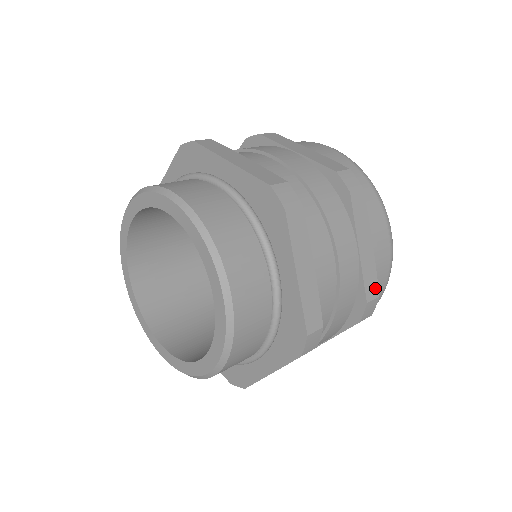
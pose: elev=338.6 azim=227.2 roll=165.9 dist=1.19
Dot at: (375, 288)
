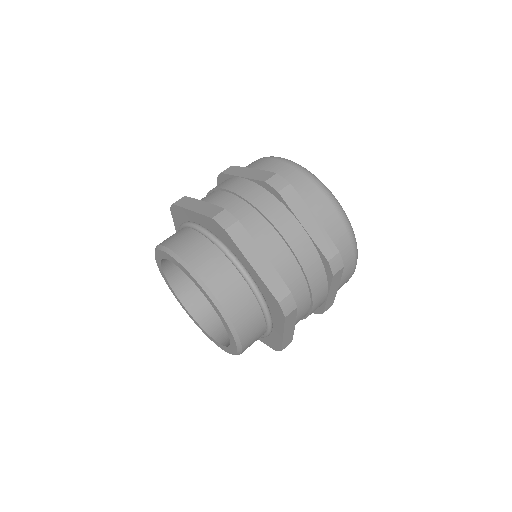
Dot at: (332, 248)
